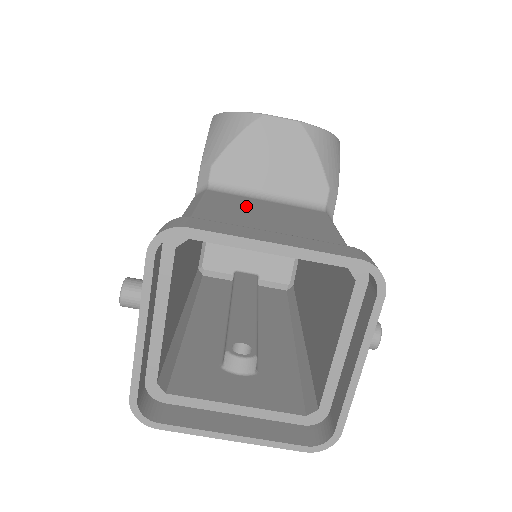
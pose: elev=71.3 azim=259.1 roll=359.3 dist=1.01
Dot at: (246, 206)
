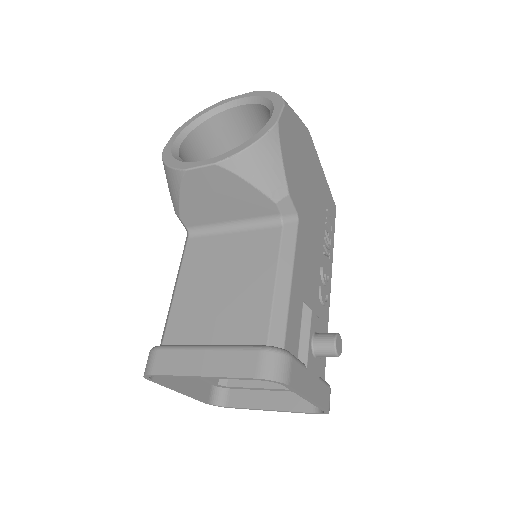
Dot at: (210, 266)
